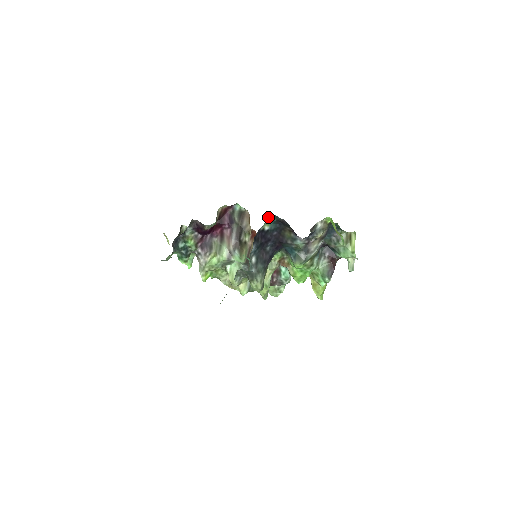
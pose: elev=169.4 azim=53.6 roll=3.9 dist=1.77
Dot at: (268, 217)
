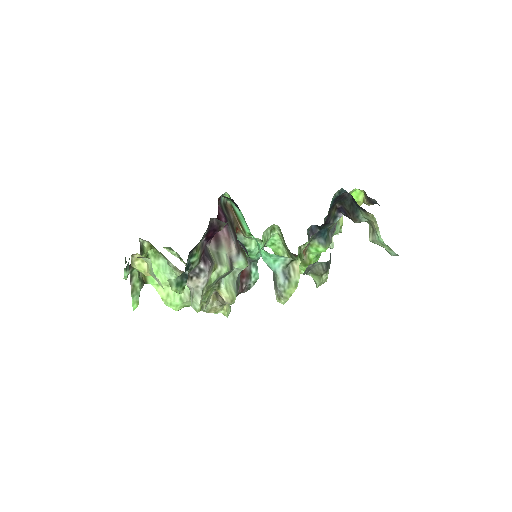
Dot at: (336, 192)
